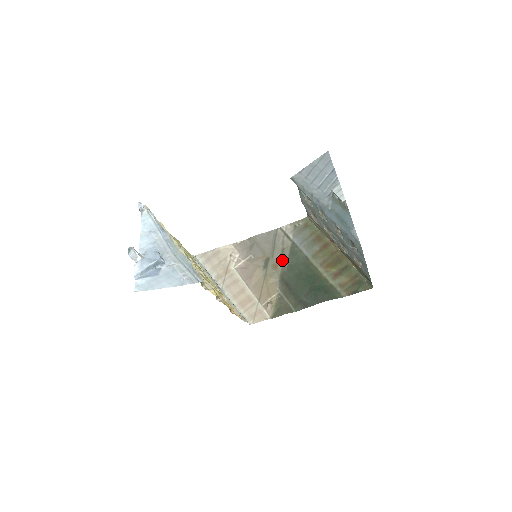
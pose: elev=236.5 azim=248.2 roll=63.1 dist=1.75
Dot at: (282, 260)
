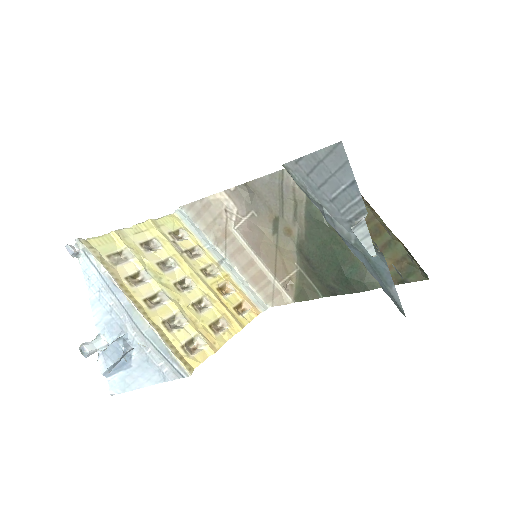
Dot at: (296, 222)
